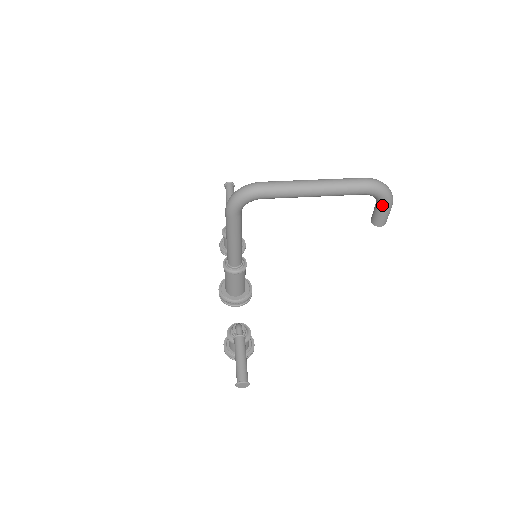
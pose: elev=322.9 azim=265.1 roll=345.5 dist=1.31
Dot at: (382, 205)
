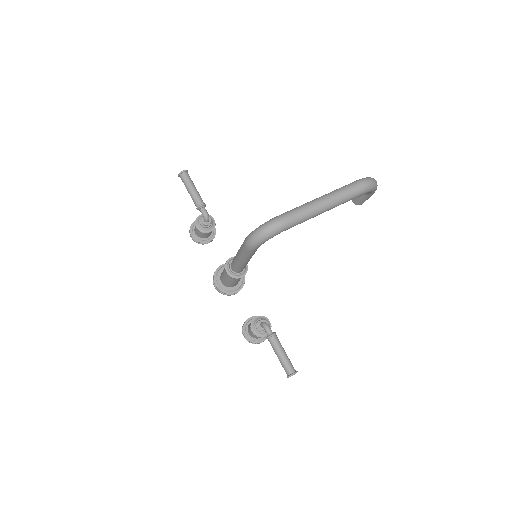
Dot at: (369, 194)
